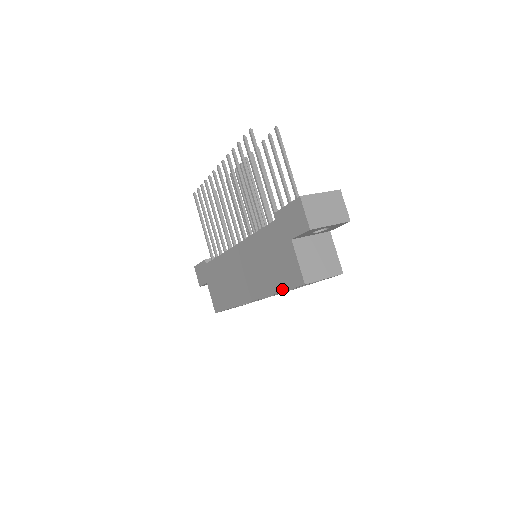
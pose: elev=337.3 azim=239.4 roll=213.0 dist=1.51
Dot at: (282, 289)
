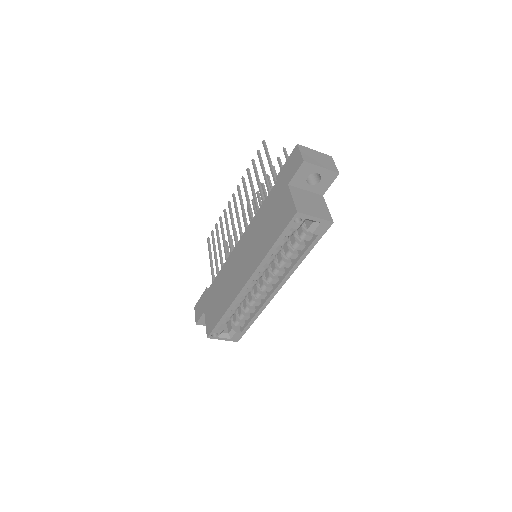
Dot at: (276, 238)
